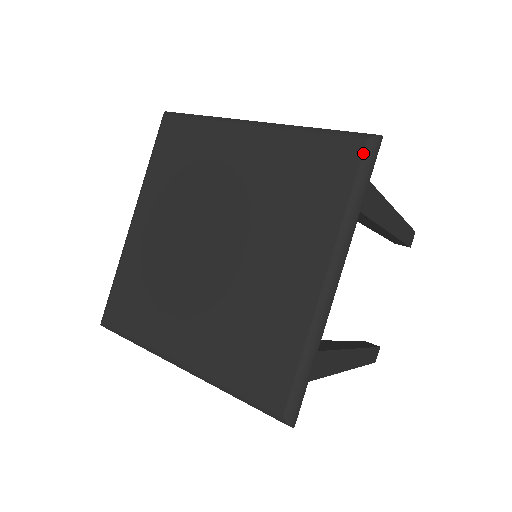
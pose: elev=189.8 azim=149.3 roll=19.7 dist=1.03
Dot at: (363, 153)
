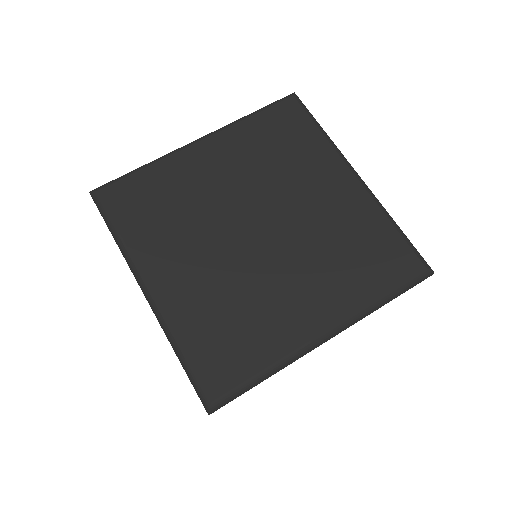
Dot at: (299, 103)
